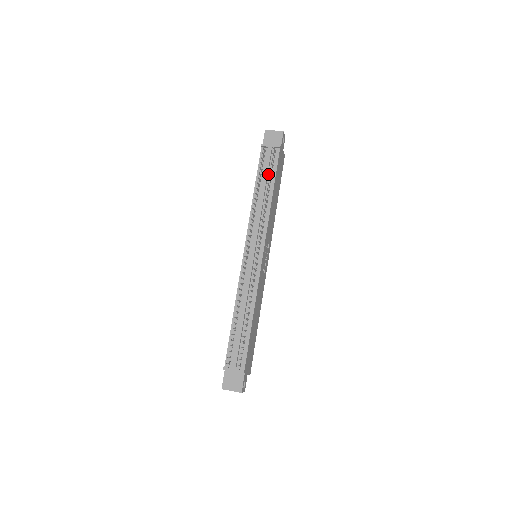
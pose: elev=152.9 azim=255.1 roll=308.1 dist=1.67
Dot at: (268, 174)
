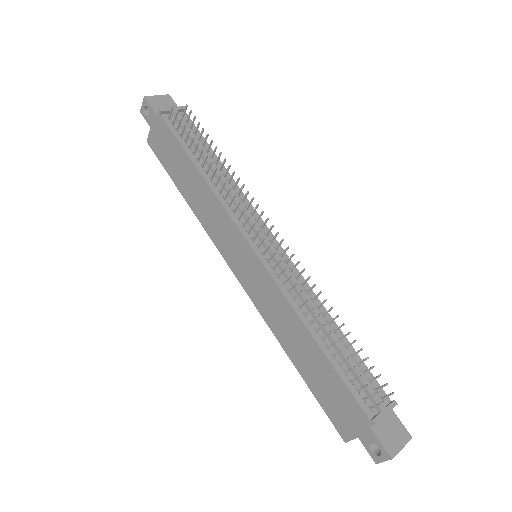
Dot at: occluded
